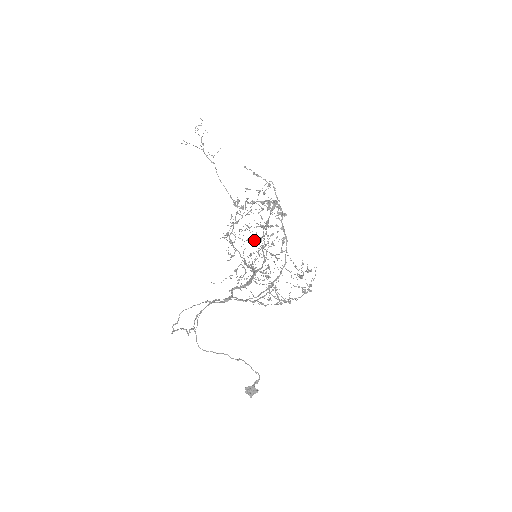
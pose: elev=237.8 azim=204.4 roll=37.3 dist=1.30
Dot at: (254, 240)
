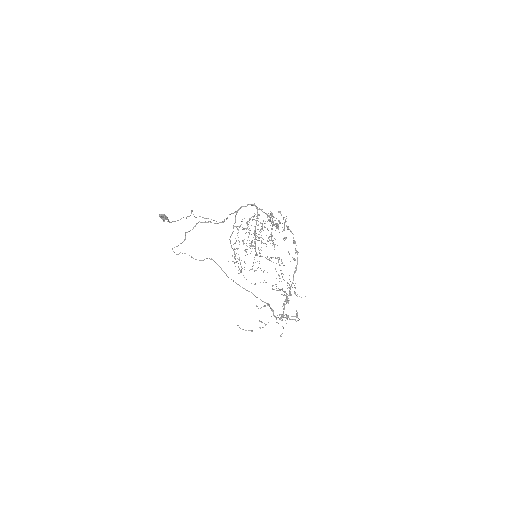
Dot at: (270, 240)
